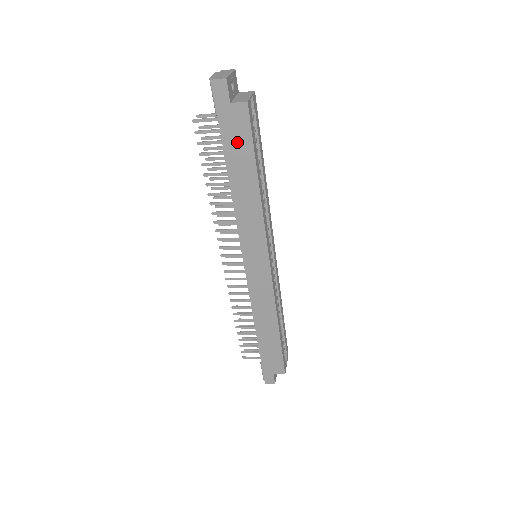
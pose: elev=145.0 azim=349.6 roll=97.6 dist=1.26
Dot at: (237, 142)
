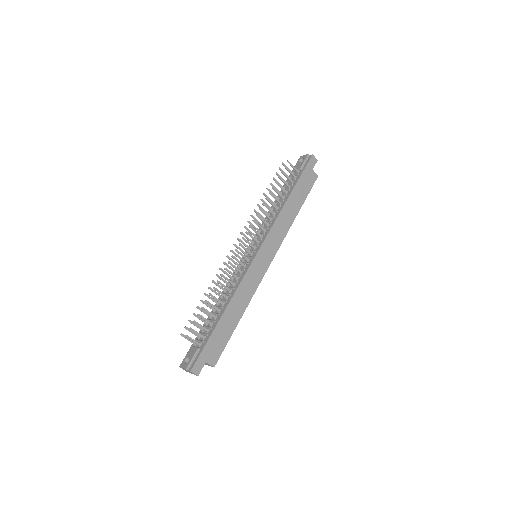
Dot at: (304, 186)
